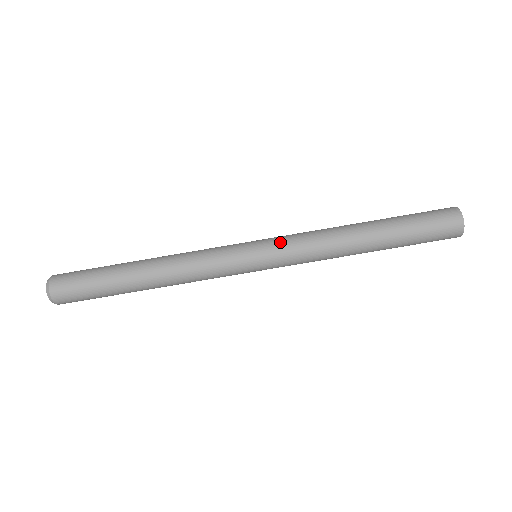
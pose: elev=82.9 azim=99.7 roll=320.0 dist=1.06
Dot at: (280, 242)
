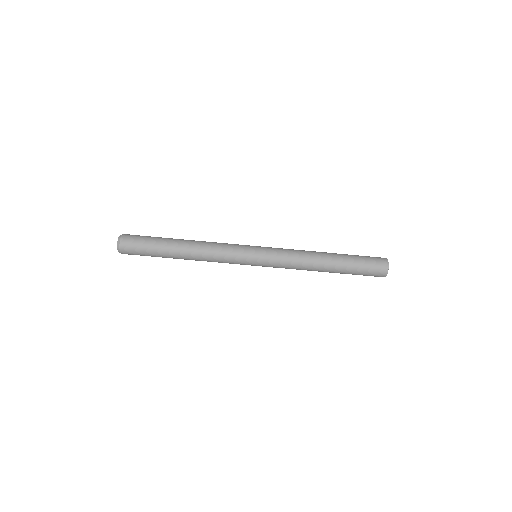
Dot at: (274, 250)
